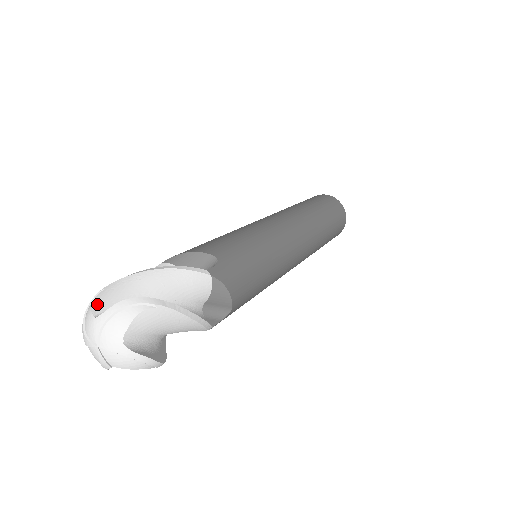
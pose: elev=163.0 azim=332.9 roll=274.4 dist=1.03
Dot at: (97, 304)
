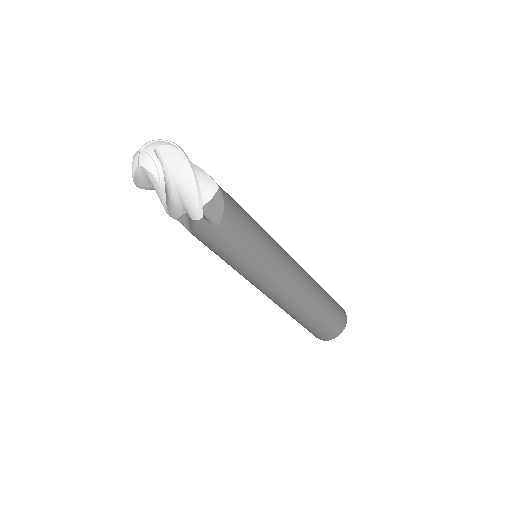
Dot at: occluded
